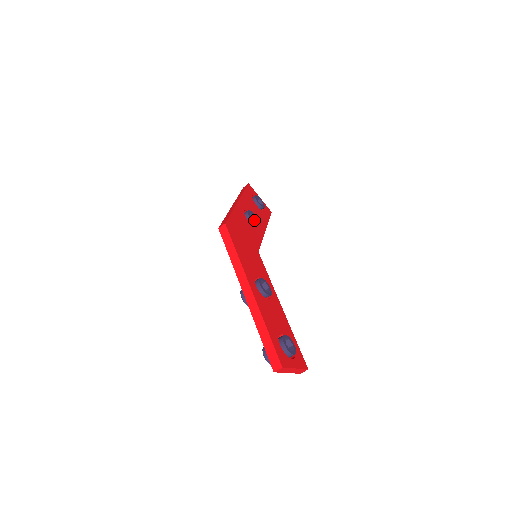
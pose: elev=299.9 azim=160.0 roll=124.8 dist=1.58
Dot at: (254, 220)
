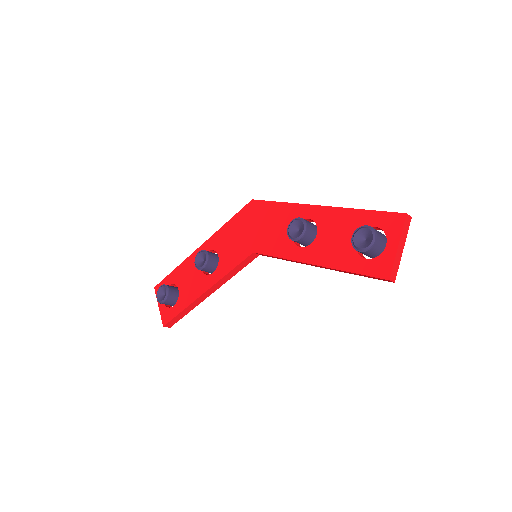
Dot at: occluded
